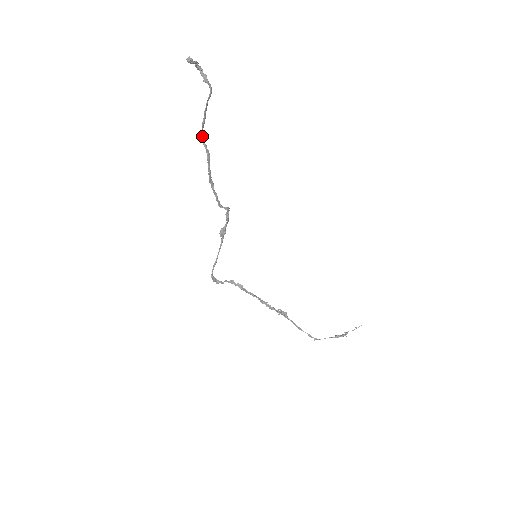
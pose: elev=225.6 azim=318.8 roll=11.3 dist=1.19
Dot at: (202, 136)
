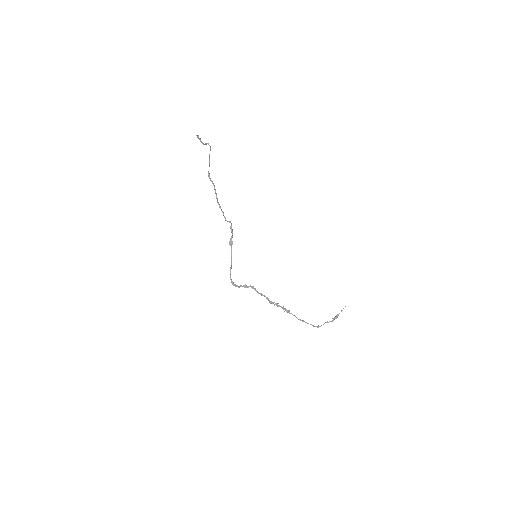
Dot at: (209, 176)
